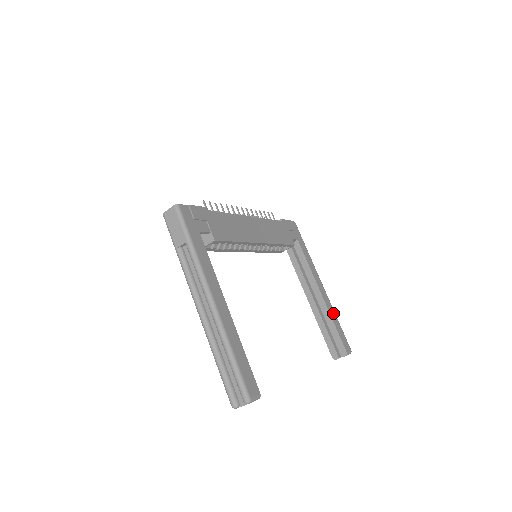
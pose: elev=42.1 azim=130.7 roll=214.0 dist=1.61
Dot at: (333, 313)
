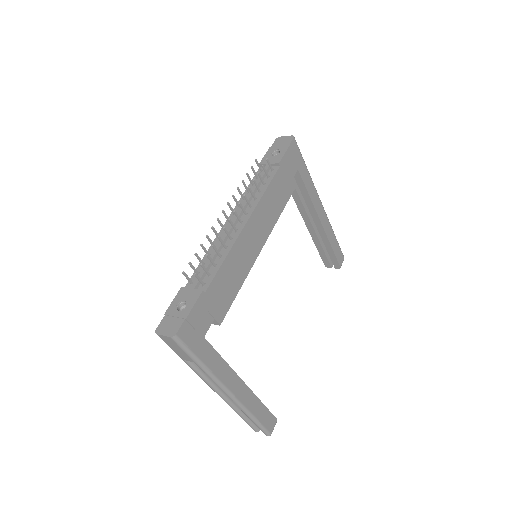
Dot at: (331, 233)
